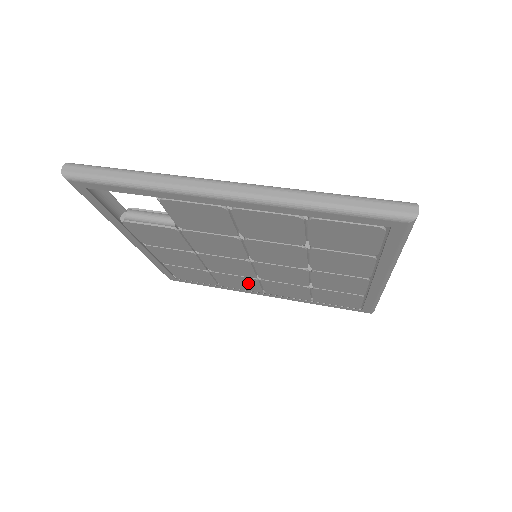
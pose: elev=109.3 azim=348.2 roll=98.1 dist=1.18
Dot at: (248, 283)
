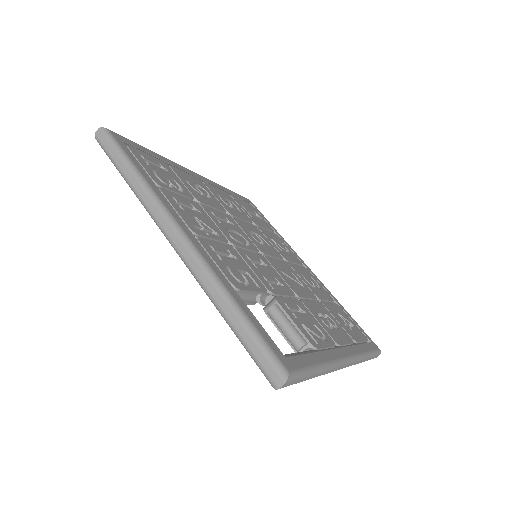
Dot at: occluded
